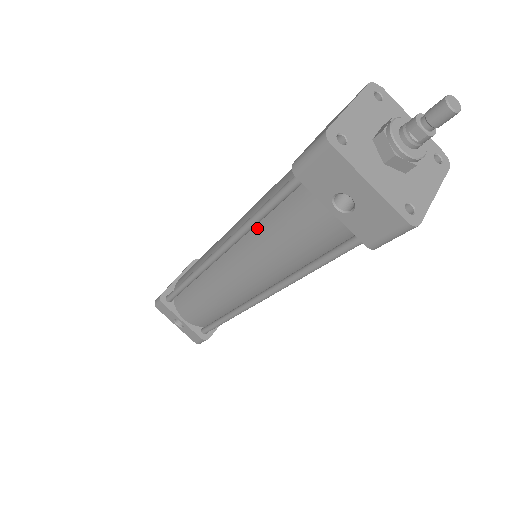
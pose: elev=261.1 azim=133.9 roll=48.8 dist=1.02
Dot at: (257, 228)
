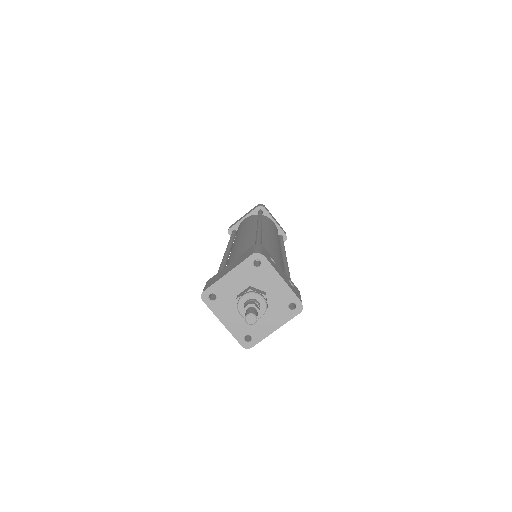
Dot at: occluded
